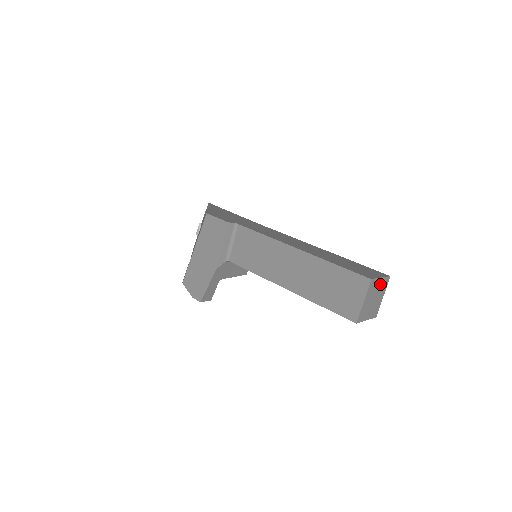
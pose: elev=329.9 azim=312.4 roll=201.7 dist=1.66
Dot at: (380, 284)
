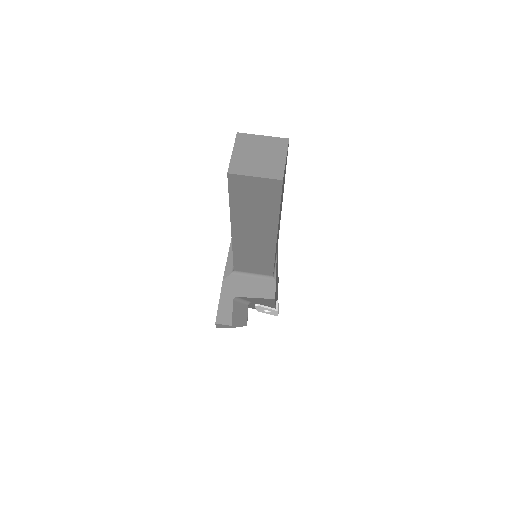
Dot at: (266, 143)
